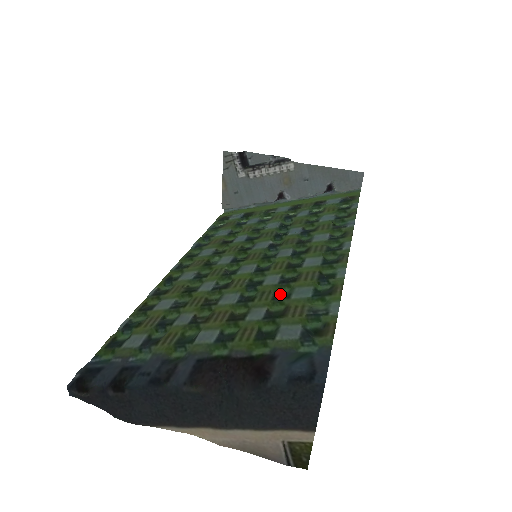
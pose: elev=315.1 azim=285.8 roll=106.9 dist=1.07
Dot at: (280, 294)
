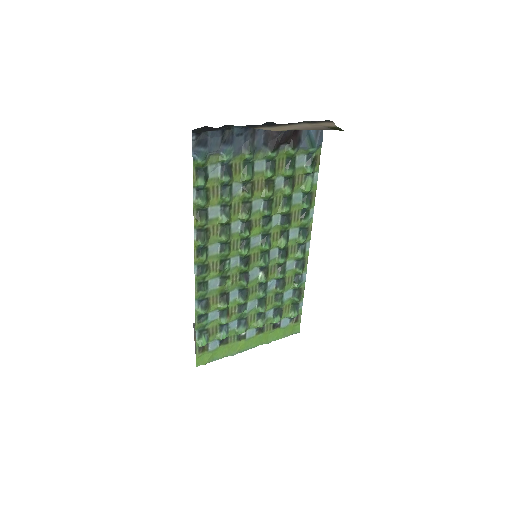
Dot at: (286, 205)
